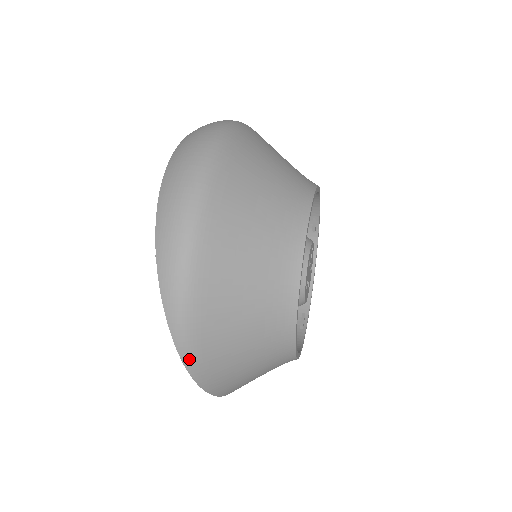
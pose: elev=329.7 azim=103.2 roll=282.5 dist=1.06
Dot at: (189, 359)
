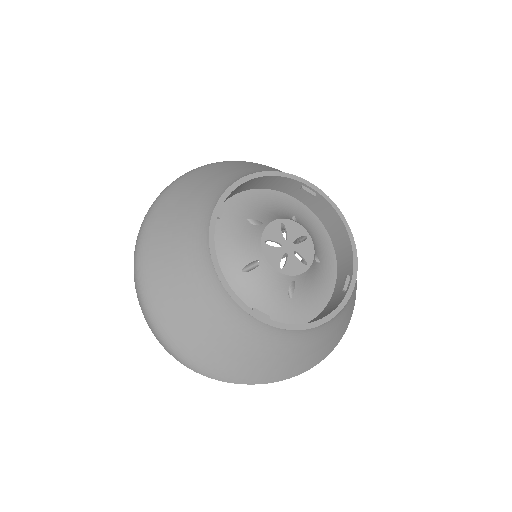
Dot at: (192, 367)
